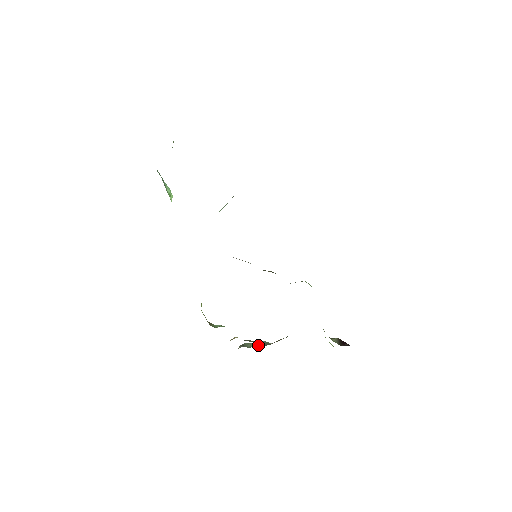
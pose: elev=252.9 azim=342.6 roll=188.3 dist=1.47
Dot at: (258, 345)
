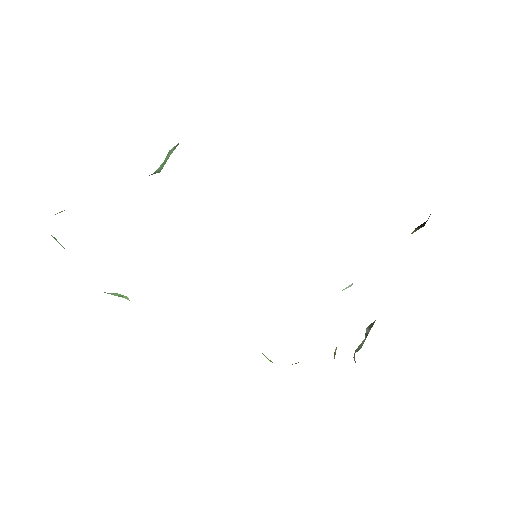
Dot at: (366, 335)
